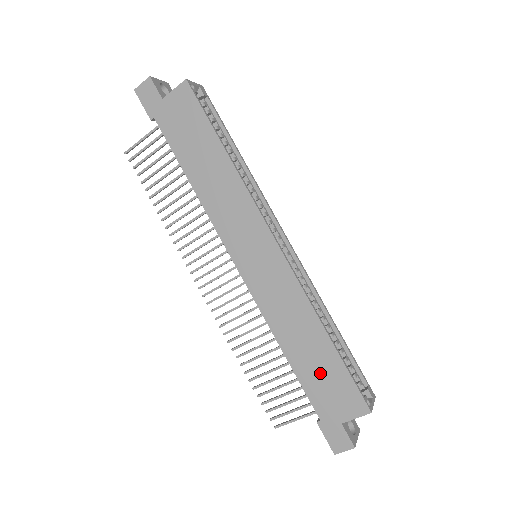
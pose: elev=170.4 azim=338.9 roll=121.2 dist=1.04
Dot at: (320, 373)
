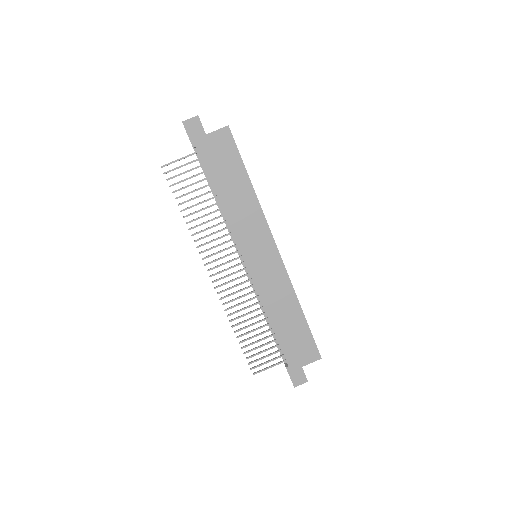
Dot at: (293, 335)
